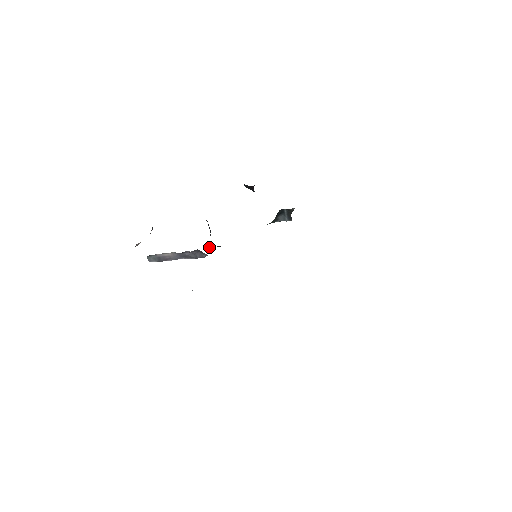
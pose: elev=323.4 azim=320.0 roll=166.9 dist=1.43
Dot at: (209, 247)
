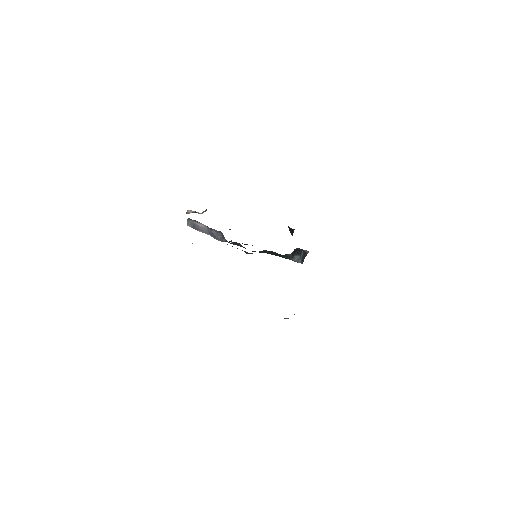
Dot at: occluded
